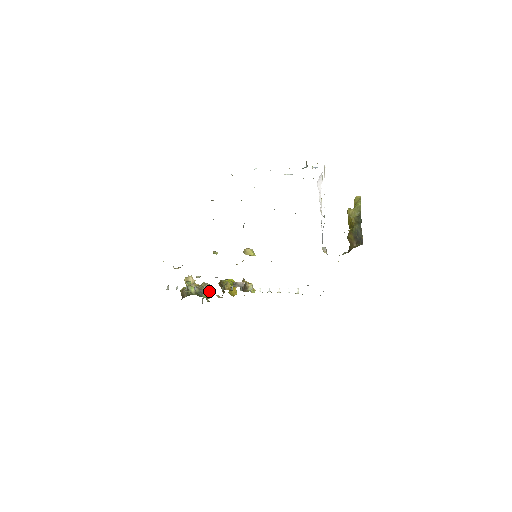
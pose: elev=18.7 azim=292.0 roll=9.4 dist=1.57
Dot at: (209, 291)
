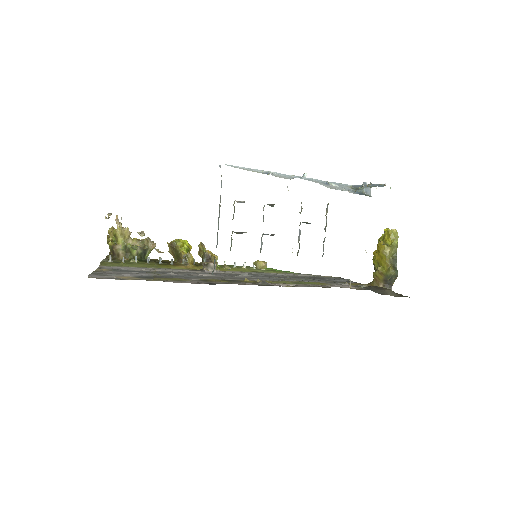
Dot at: (152, 249)
